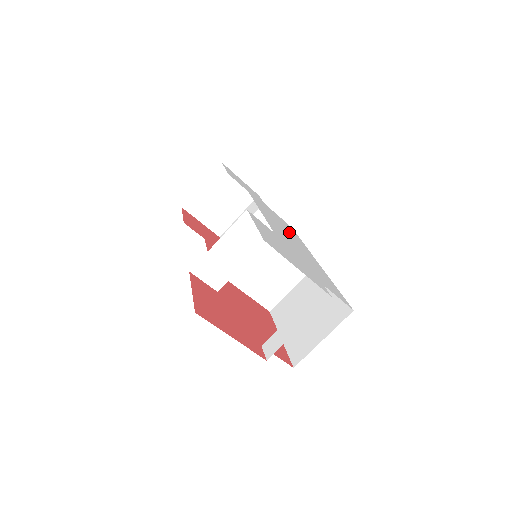
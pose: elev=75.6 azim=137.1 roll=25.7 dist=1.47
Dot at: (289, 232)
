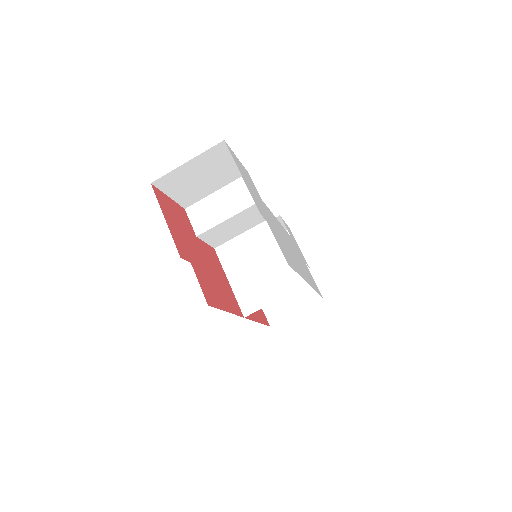
Dot at: (303, 267)
